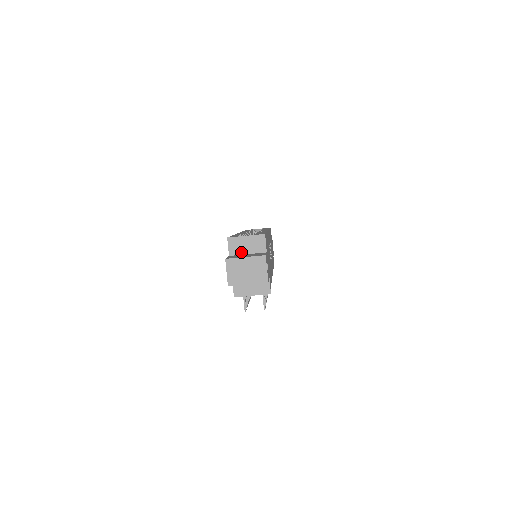
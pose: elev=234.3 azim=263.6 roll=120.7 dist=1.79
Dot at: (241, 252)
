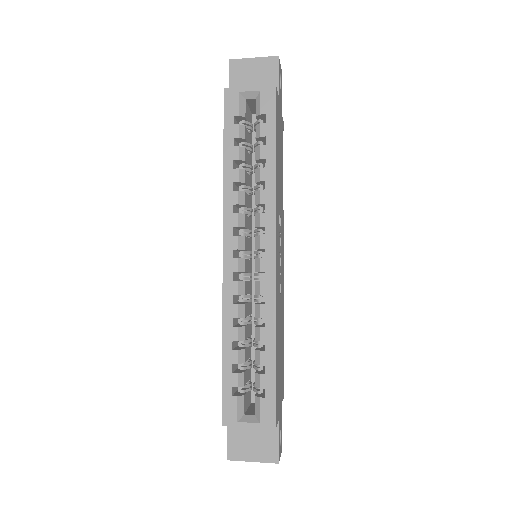
Dot at: occluded
